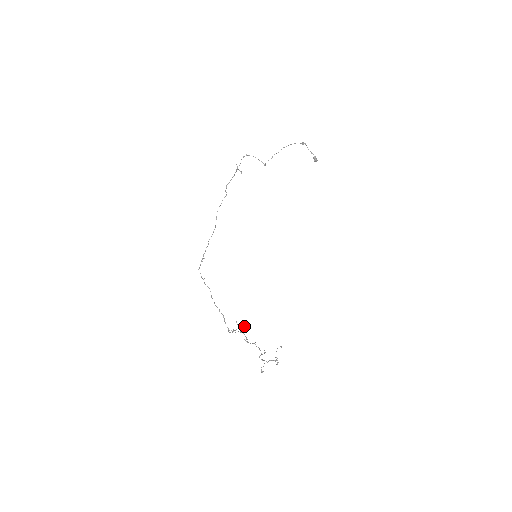
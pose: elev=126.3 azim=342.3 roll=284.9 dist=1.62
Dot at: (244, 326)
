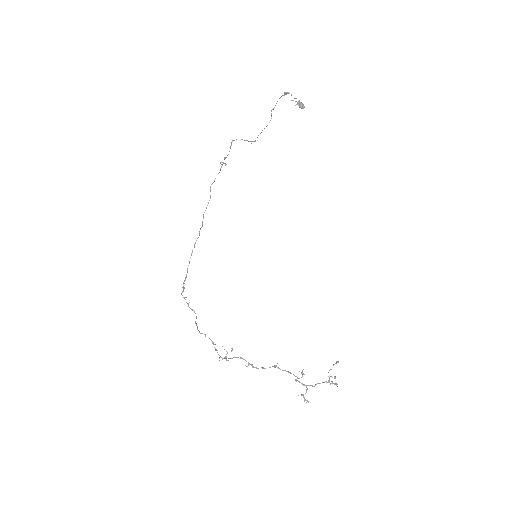
Dot at: (232, 350)
